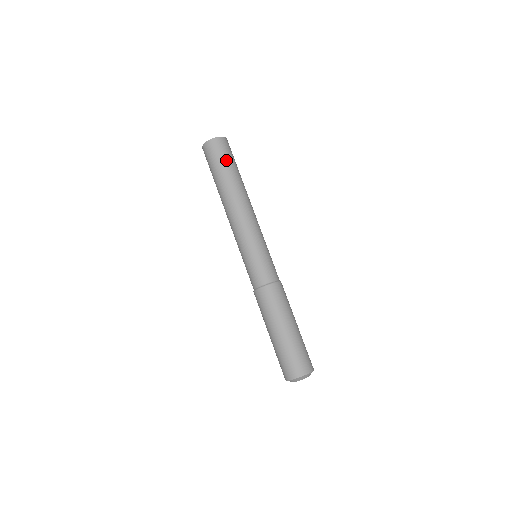
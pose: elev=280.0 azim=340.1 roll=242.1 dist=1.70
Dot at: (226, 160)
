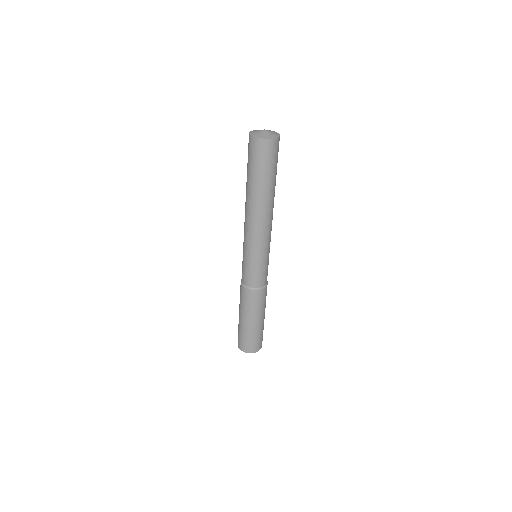
Dot at: (267, 168)
